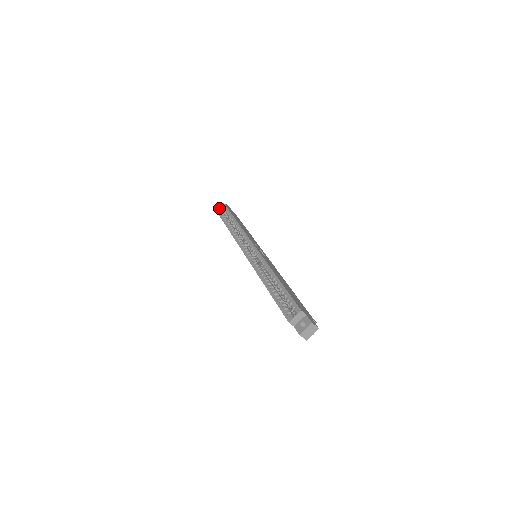
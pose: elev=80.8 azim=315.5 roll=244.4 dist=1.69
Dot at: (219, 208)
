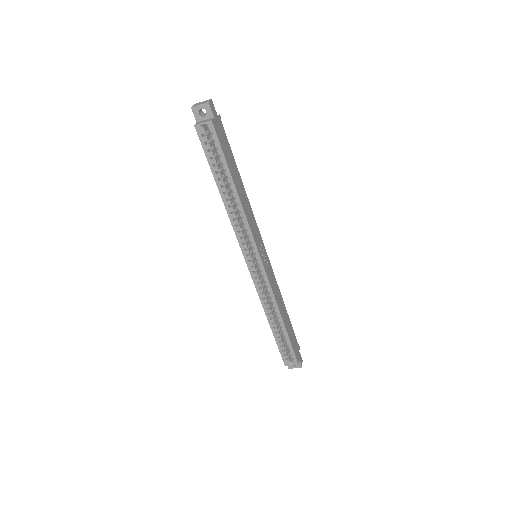
Dot at: (201, 125)
